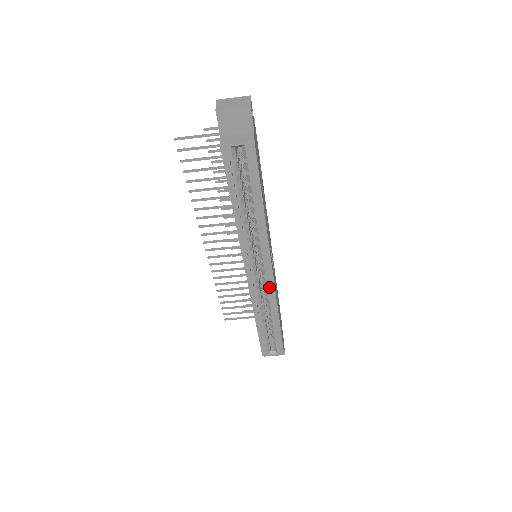
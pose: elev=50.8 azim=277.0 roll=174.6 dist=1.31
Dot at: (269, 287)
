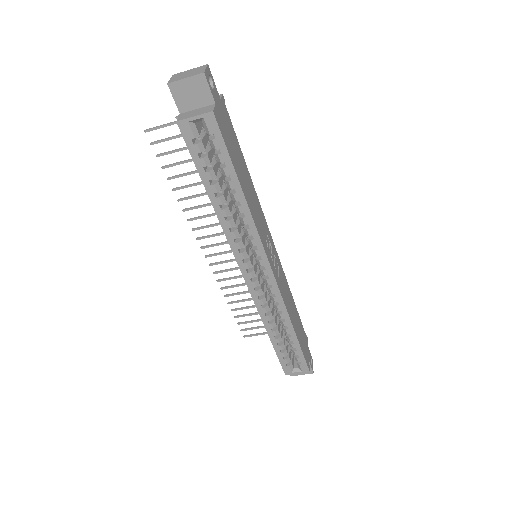
Dot at: (272, 290)
